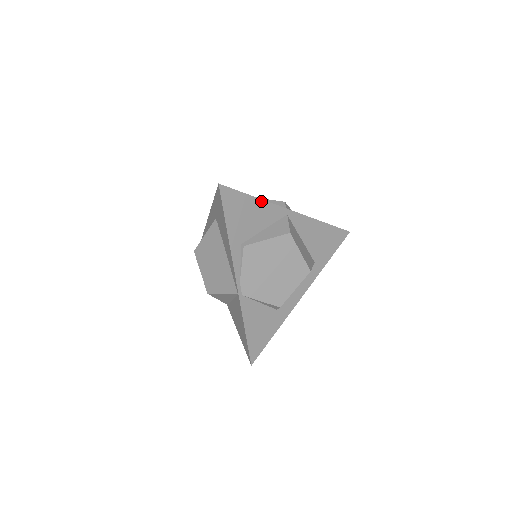
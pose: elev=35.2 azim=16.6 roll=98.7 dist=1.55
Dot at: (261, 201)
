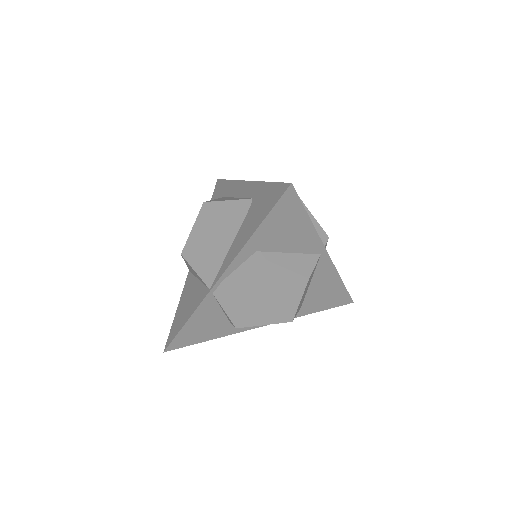
Dot at: (312, 227)
